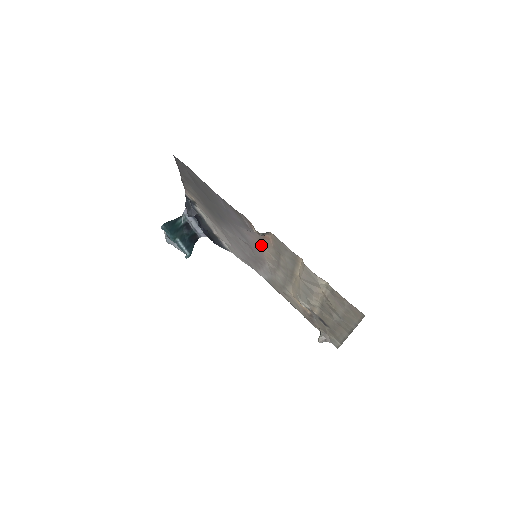
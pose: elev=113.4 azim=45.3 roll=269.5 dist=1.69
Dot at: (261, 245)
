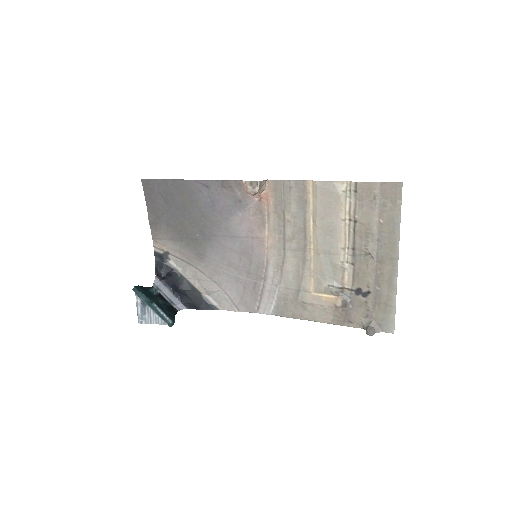
Dot at: (259, 226)
